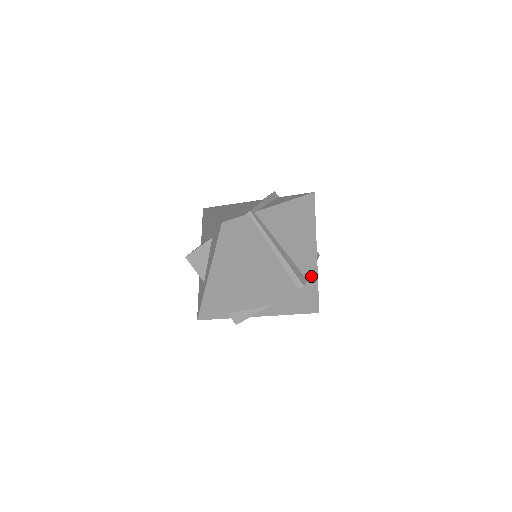
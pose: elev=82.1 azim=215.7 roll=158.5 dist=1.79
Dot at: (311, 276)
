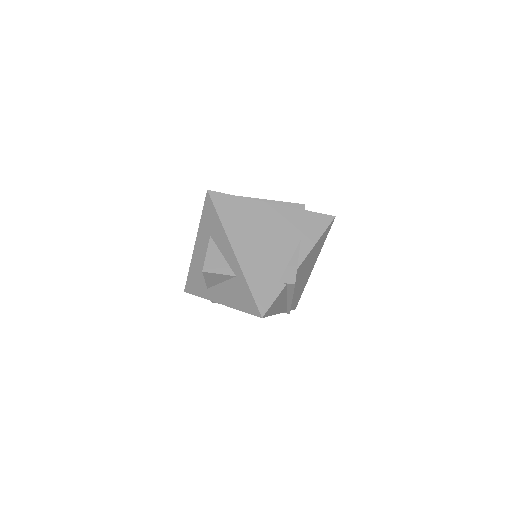
Dot at: occluded
